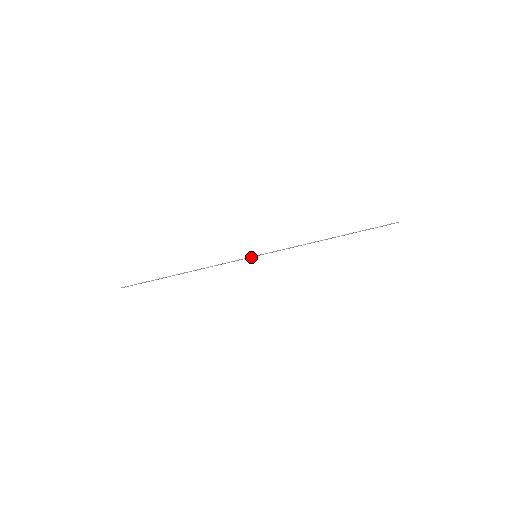
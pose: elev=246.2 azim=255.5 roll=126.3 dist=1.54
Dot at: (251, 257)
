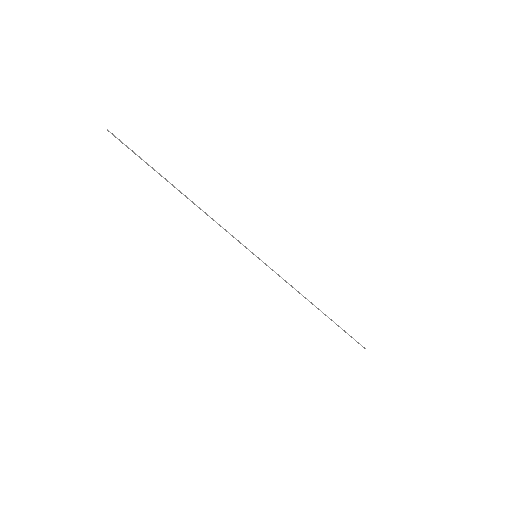
Dot at: (252, 252)
